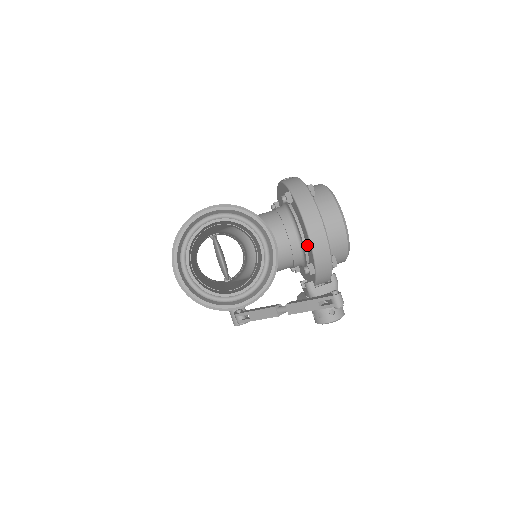
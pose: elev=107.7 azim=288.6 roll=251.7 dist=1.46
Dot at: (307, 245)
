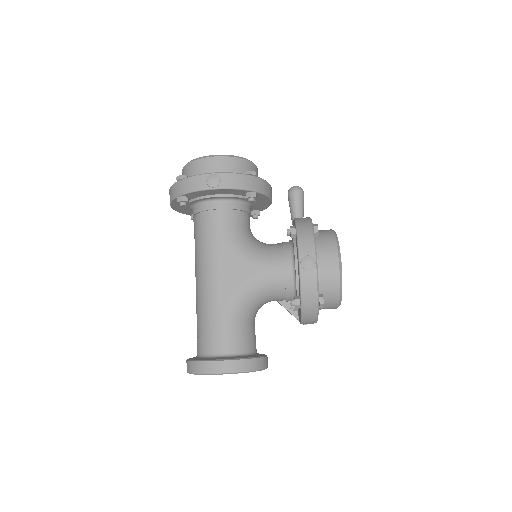
Dot at: occluded
